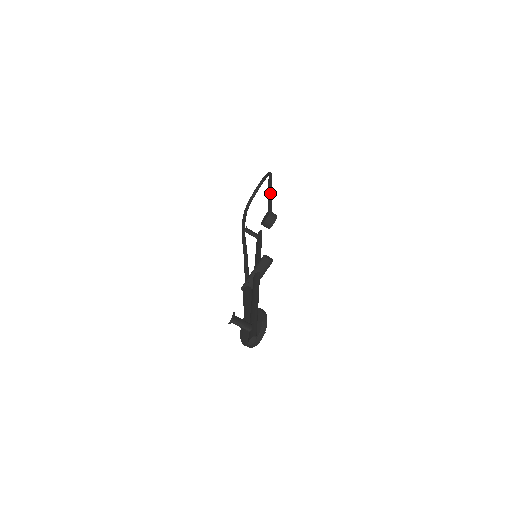
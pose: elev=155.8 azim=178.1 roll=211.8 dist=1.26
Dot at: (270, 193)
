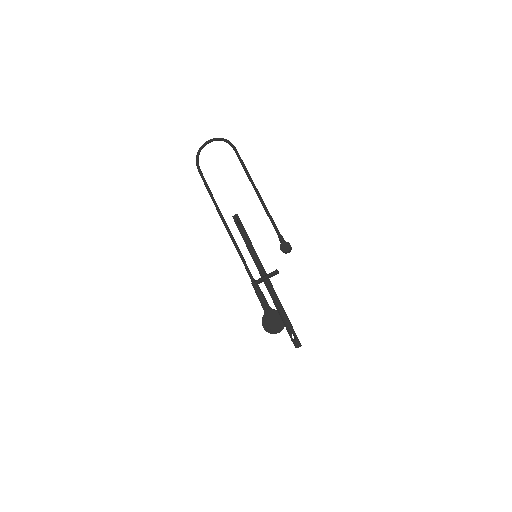
Dot at: (262, 199)
